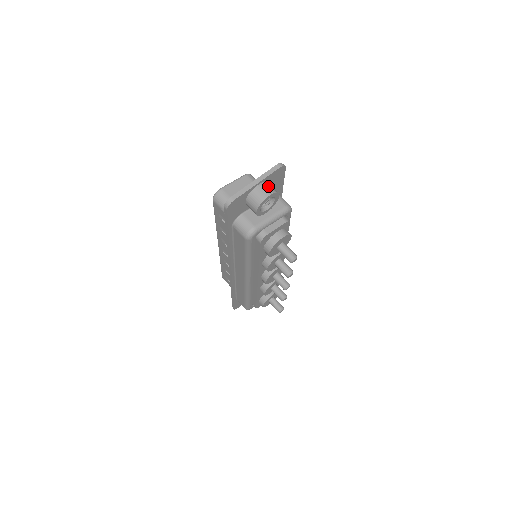
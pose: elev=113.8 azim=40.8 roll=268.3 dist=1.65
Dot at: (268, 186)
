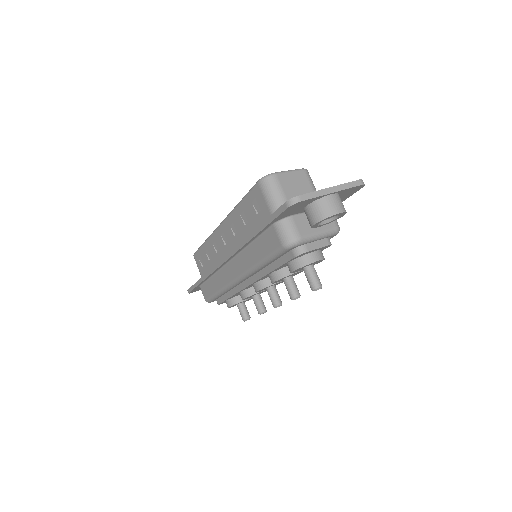
Dot at: occluded
